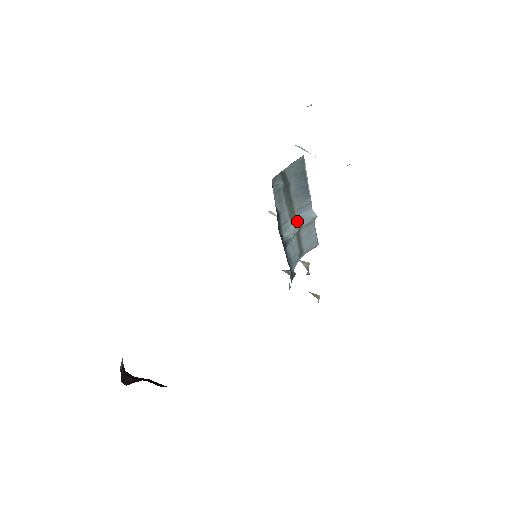
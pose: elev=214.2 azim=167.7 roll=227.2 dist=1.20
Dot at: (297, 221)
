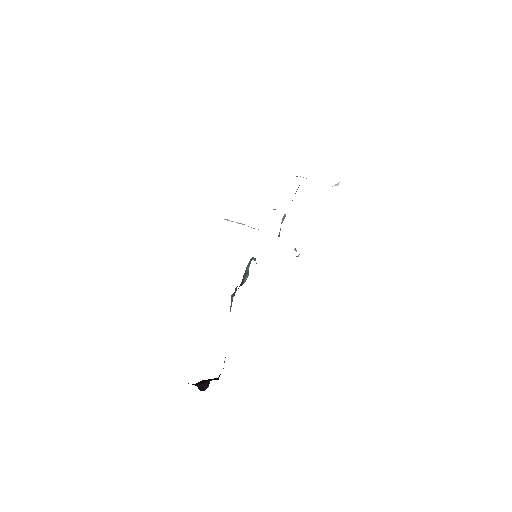
Dot at: occluded
